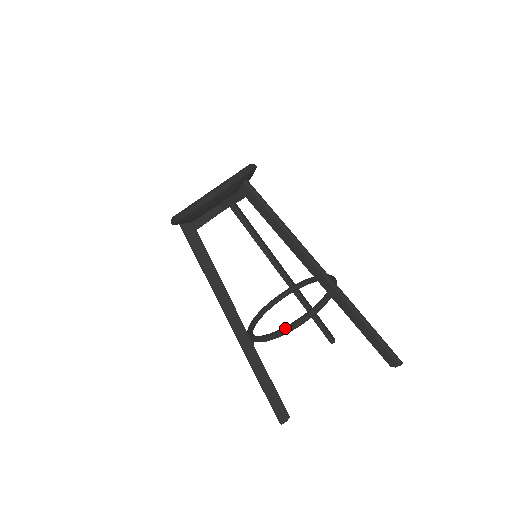
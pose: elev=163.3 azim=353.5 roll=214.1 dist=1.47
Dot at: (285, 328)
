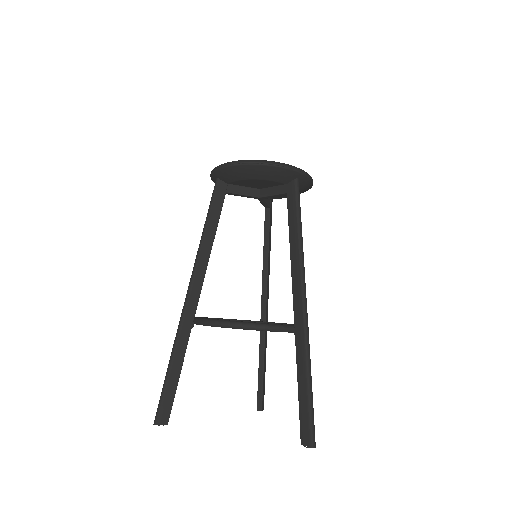
Dot at: (233, 321)
